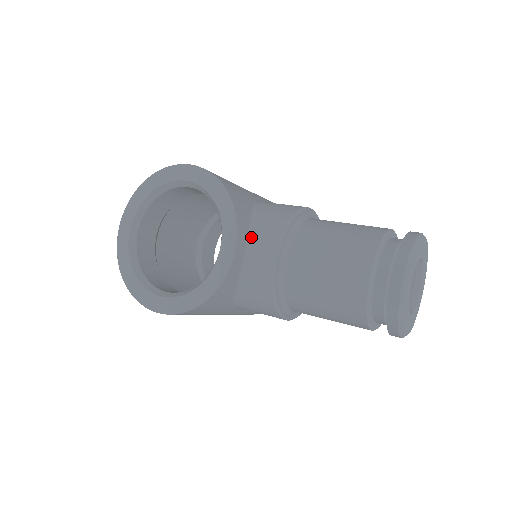
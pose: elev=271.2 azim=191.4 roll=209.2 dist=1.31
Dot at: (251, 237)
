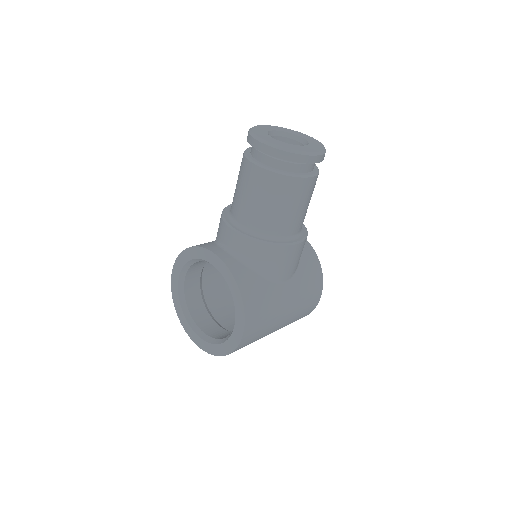
Dot at: (221, 244)
